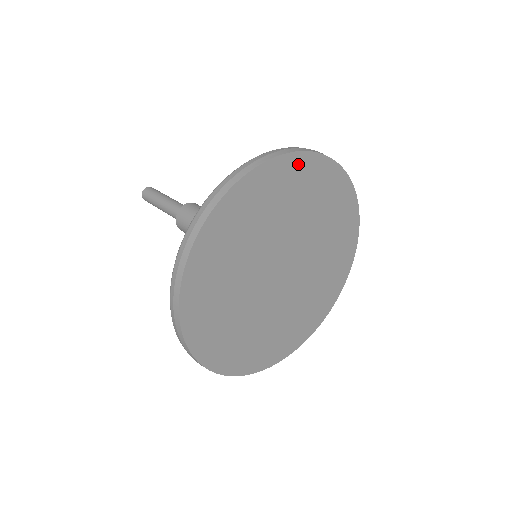
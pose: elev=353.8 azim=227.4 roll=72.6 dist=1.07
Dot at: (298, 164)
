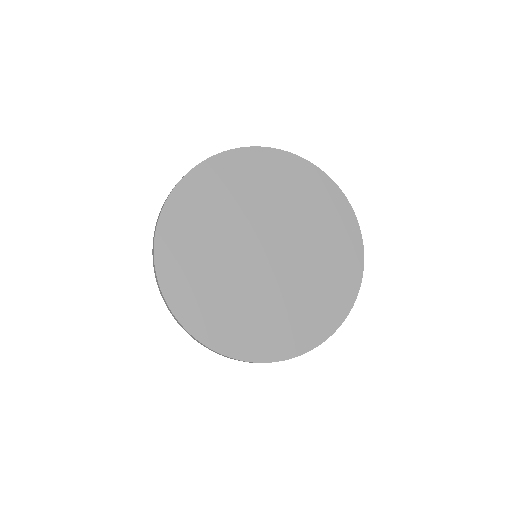
Dot at: (256, 157)
